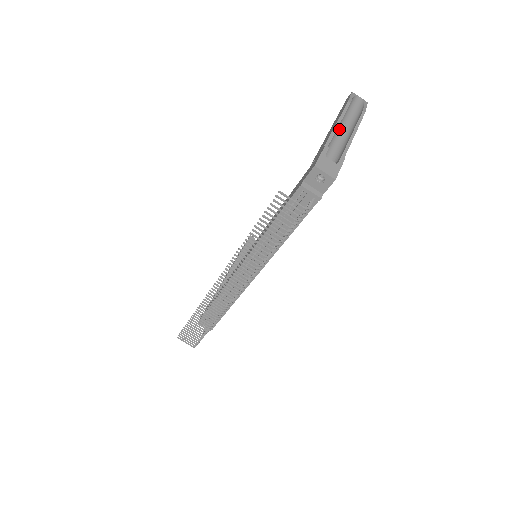
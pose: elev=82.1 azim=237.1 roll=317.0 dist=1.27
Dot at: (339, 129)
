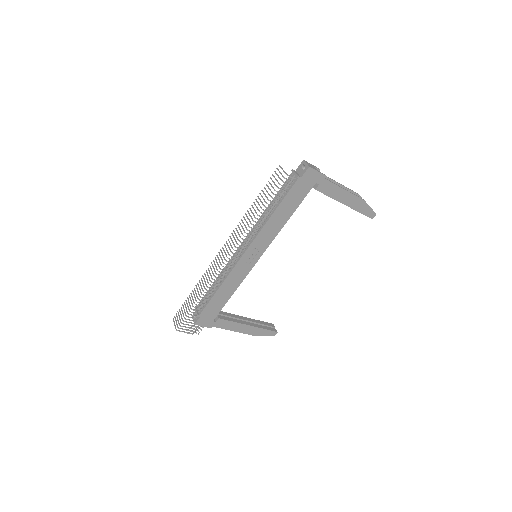
Dot at: occluded
